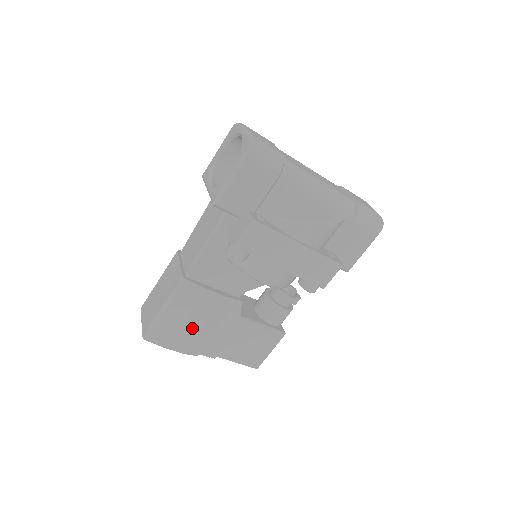
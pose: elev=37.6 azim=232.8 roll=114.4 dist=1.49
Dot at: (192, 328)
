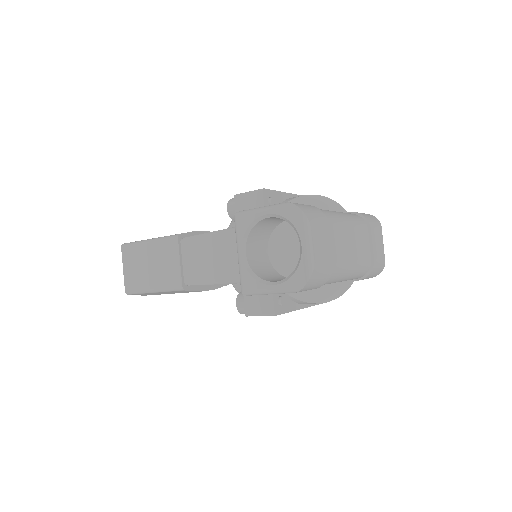
Dot at: occluded
